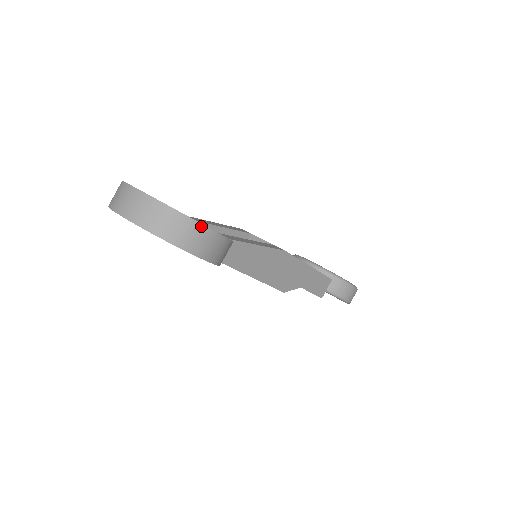
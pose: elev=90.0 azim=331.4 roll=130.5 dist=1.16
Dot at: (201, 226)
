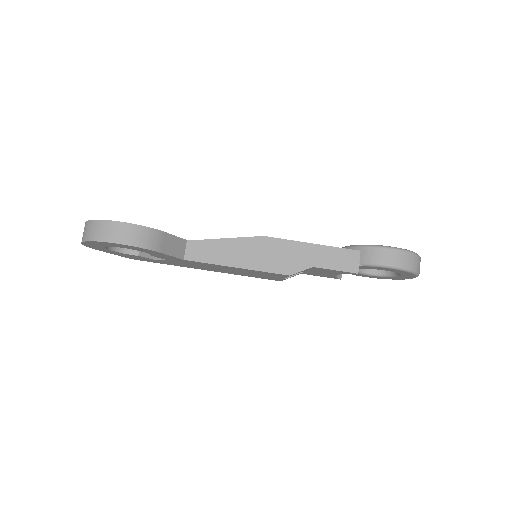
Dot at: (109, 222)
